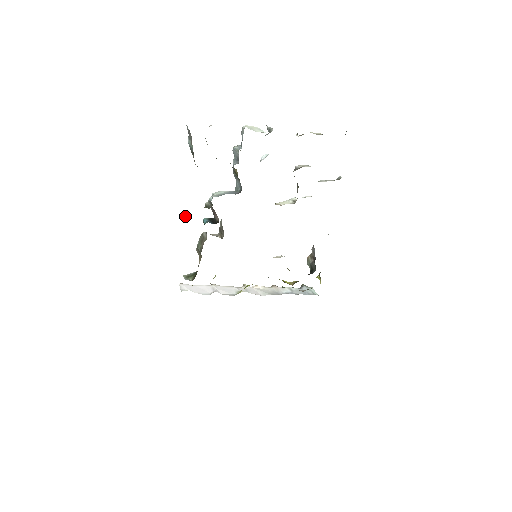
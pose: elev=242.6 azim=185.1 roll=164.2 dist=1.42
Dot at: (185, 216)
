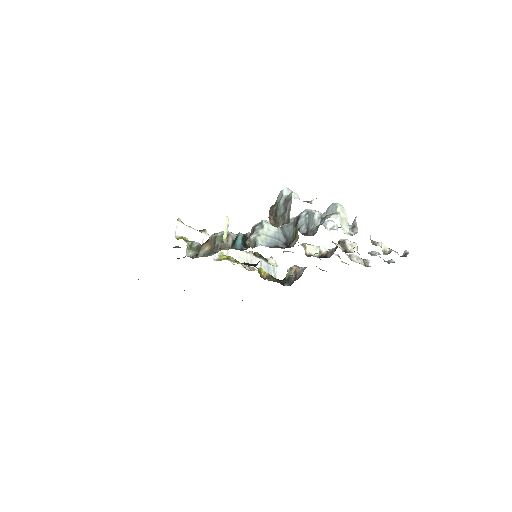
Dot at: (226, 230)
